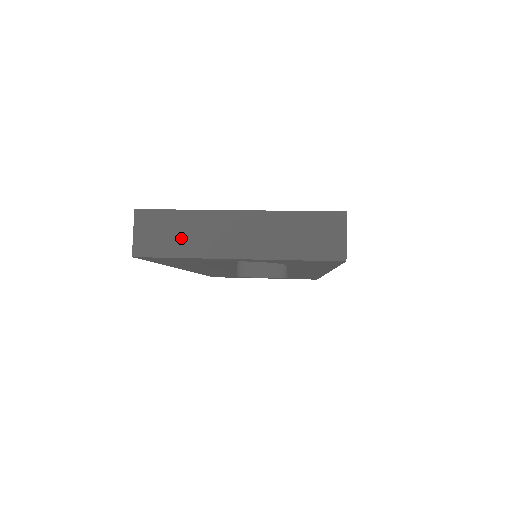
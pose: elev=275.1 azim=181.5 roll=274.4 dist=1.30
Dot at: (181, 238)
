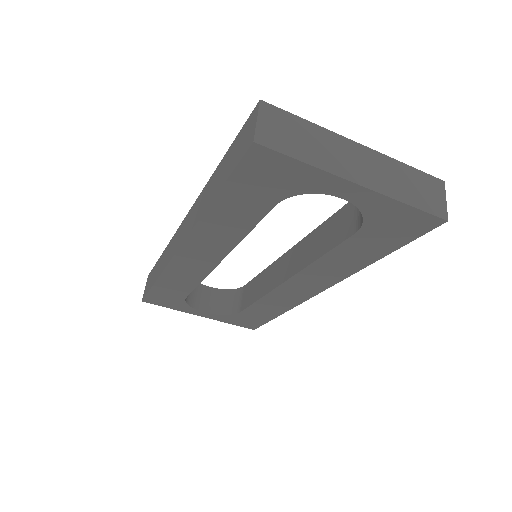
Dot at: (306, 145)
